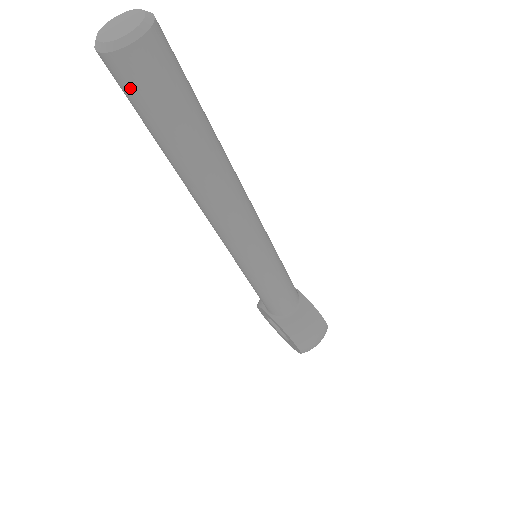
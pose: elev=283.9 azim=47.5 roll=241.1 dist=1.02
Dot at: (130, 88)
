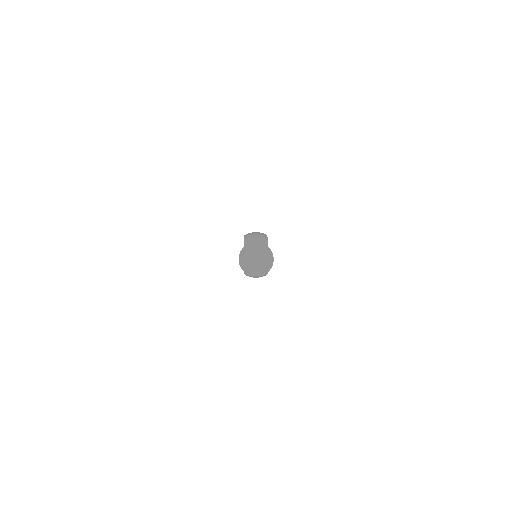
Dot at: occluded
